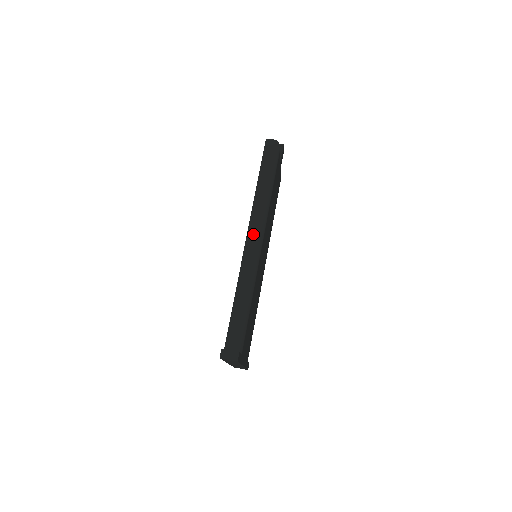
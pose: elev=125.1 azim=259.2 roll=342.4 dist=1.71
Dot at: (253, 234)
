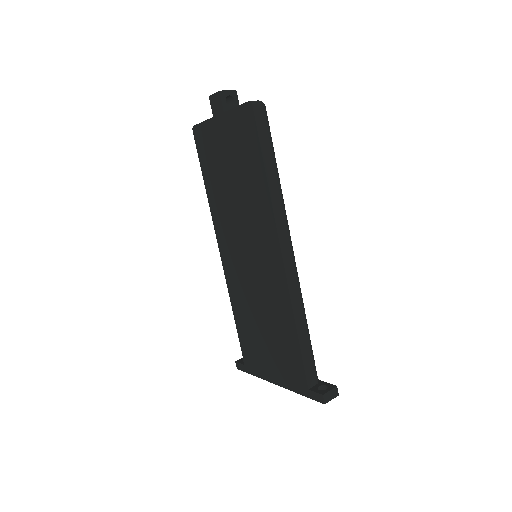
Dot at: (287, 248)
